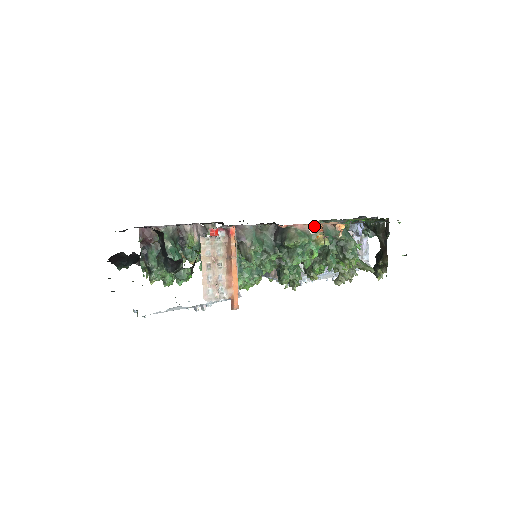
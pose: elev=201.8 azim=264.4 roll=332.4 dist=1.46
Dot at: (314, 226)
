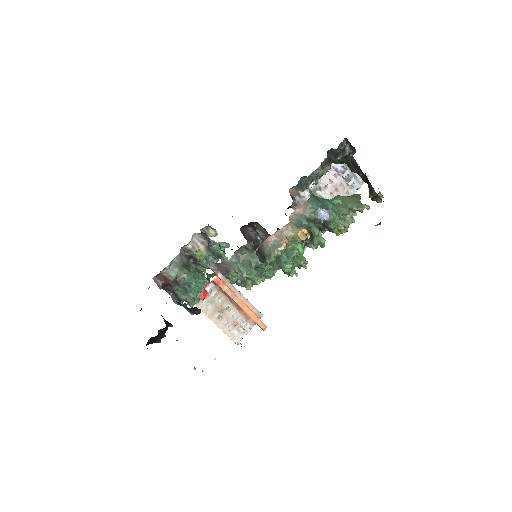
Dot at: occluded
